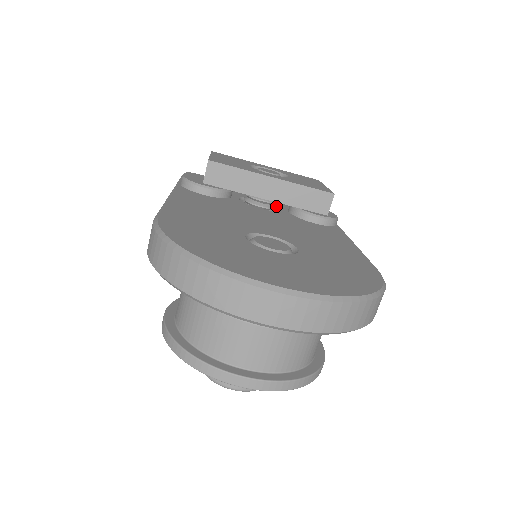
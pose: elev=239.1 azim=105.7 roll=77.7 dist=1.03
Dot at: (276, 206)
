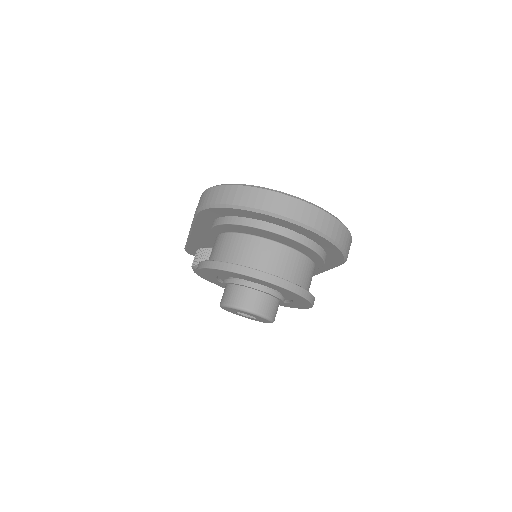
Dot at: occluded
